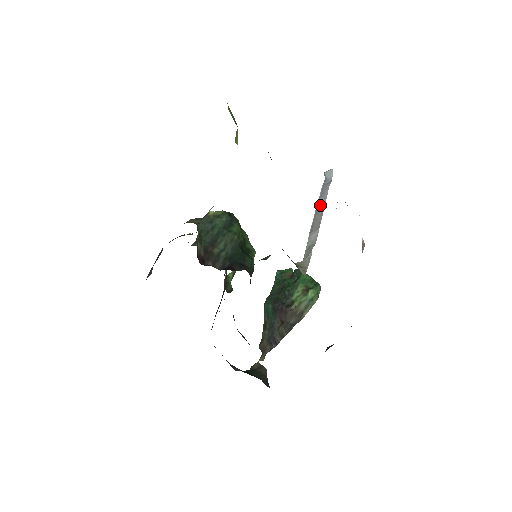
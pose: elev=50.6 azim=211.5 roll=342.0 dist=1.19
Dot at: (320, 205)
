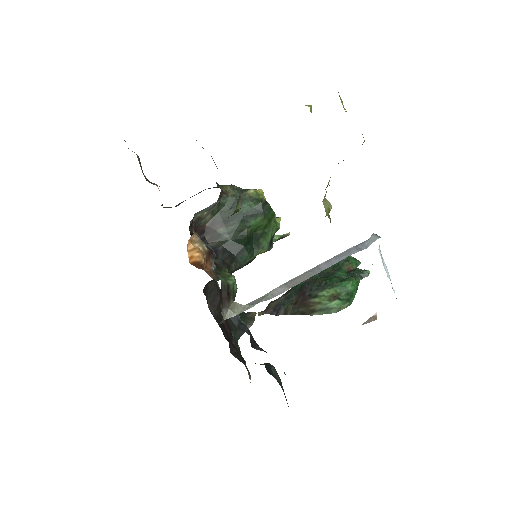
Dot at: (323, 265)
